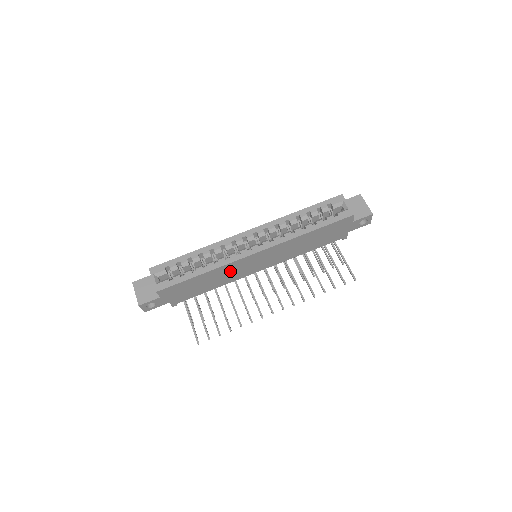
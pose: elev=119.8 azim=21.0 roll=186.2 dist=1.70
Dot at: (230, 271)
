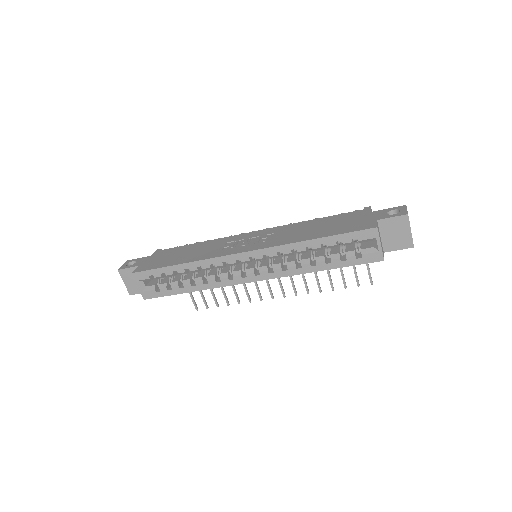
Dot at: occluded
